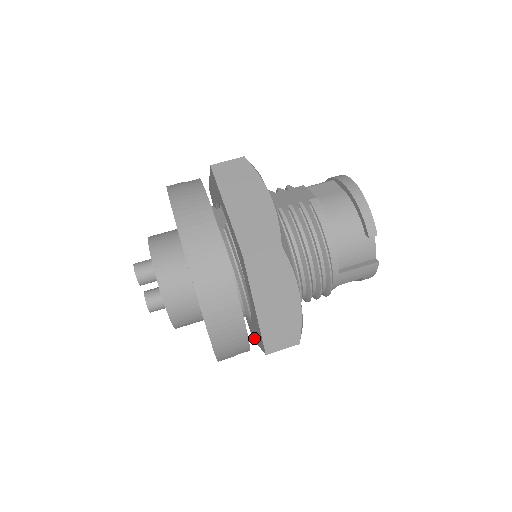
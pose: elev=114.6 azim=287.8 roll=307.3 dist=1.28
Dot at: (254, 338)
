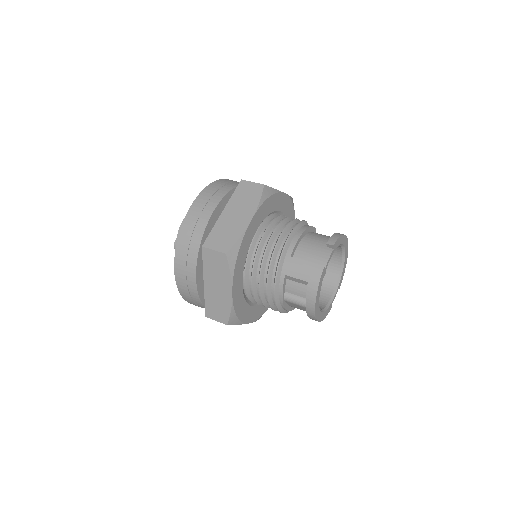
Dot at: occluded
